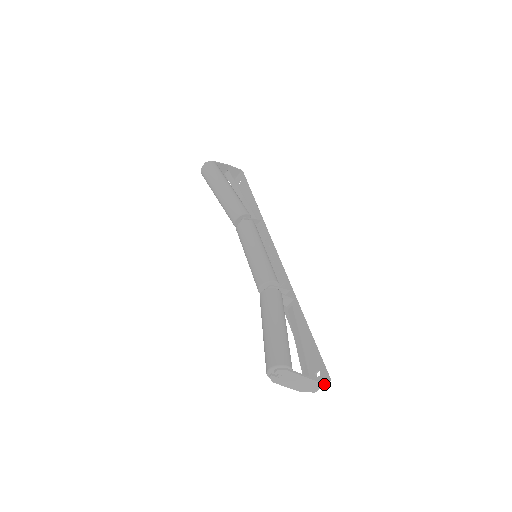
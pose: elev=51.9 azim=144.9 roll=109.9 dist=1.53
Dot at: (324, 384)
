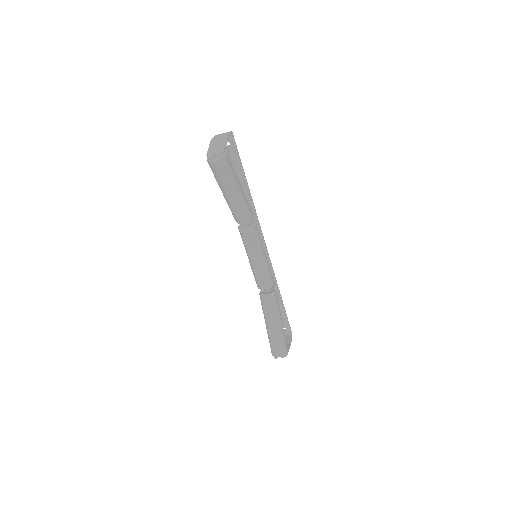
Dot at: (289, 337)
